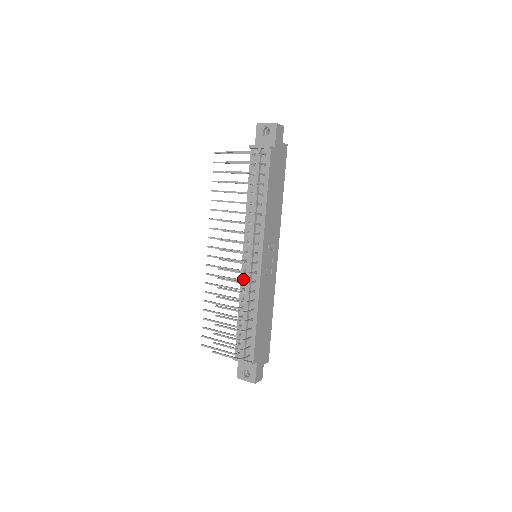
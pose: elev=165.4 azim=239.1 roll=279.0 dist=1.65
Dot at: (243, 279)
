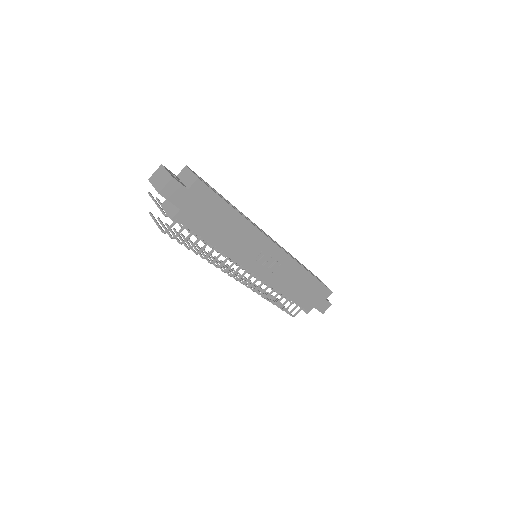
Dot at: occluded
